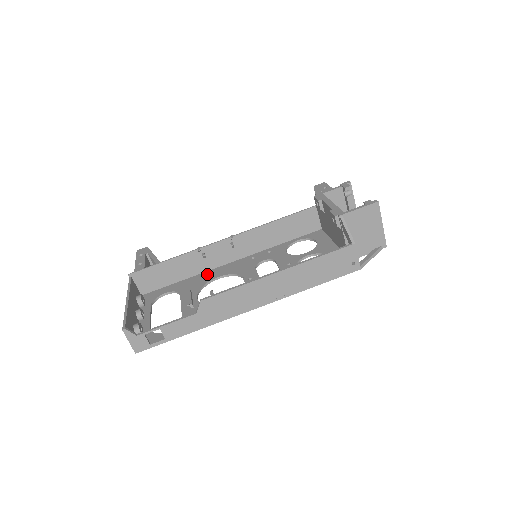
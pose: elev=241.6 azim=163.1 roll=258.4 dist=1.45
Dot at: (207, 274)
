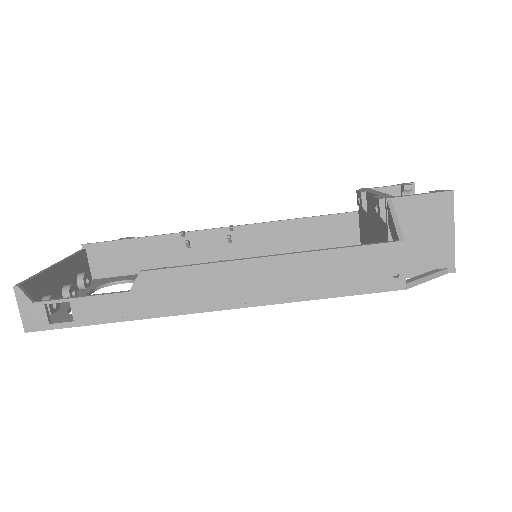
Dot at: occluded
